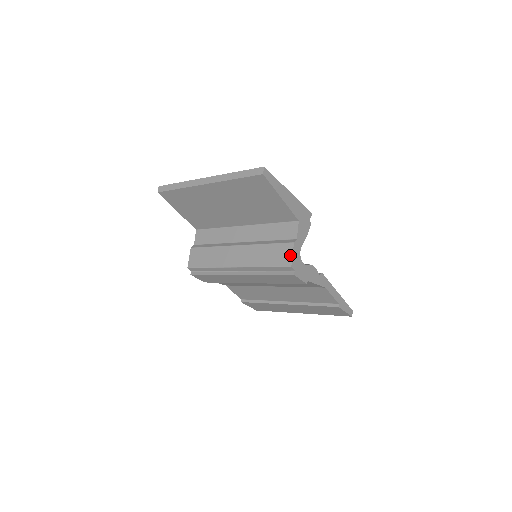
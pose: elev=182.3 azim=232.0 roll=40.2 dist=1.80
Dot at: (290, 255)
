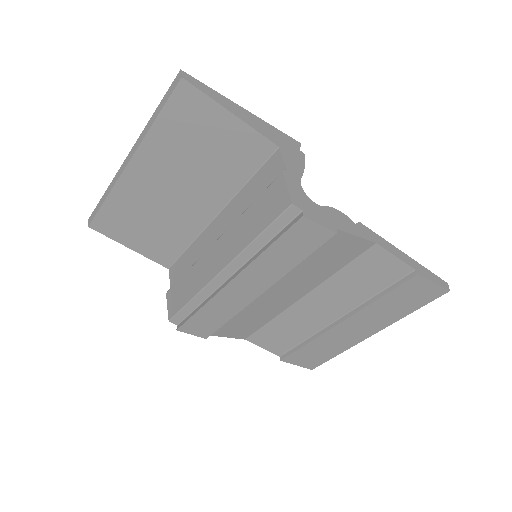
Dot at: (284, 191)
